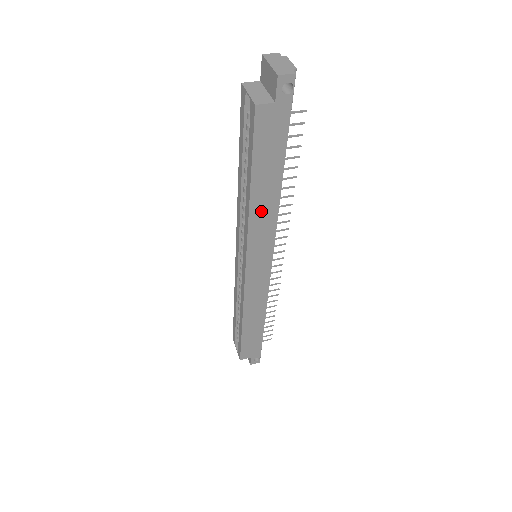
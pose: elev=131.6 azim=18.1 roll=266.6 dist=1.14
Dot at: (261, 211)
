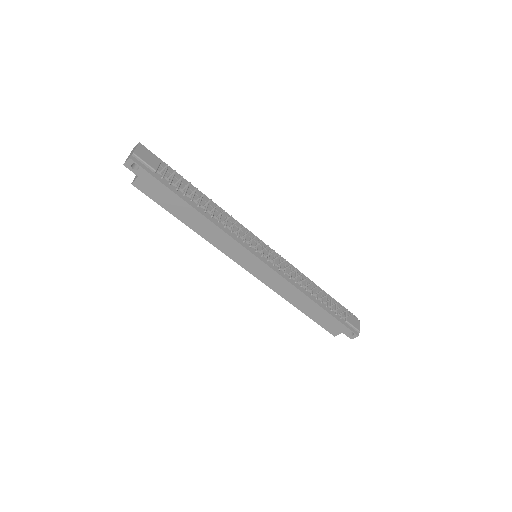
Dot at: (207, 232)
